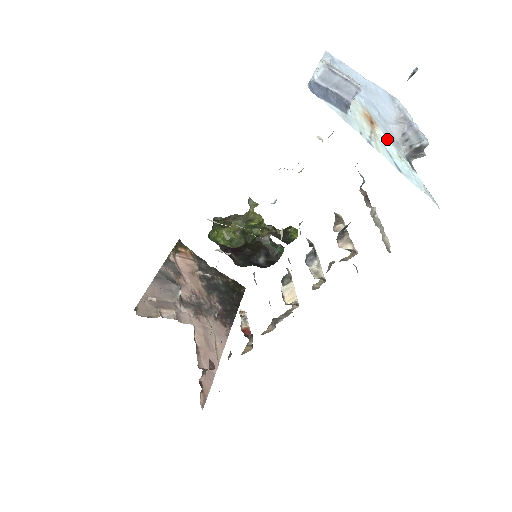
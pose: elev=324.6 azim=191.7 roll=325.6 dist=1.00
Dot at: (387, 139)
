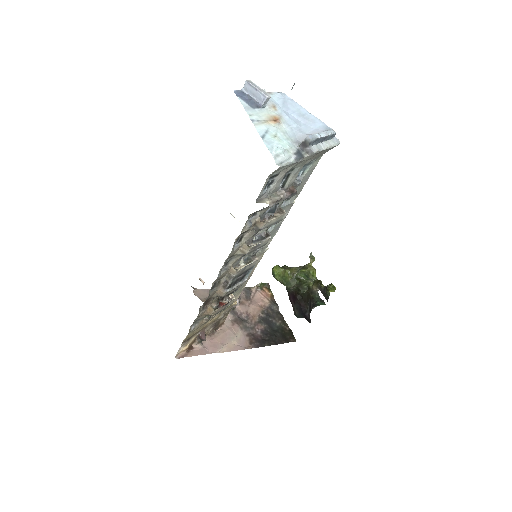
Dot at: (277, 129)
